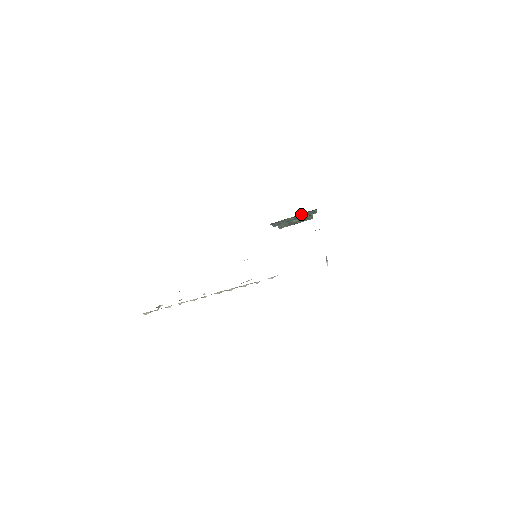
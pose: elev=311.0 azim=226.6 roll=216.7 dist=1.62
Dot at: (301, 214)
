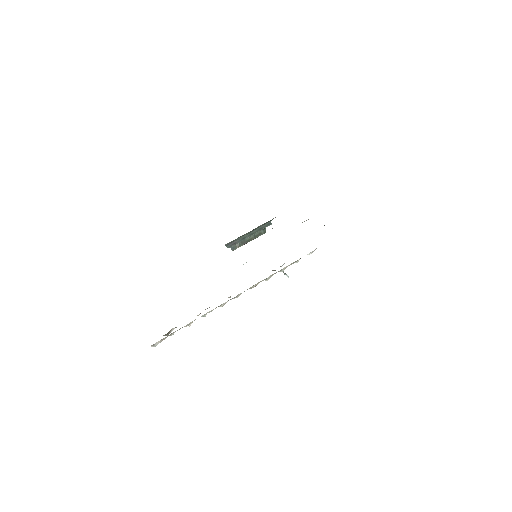
Dot at: (257, 228)
